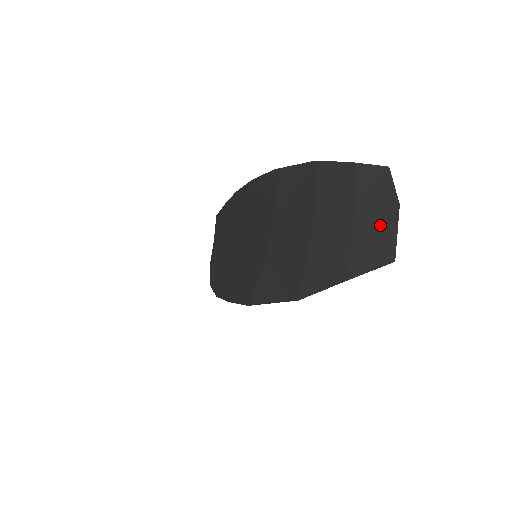
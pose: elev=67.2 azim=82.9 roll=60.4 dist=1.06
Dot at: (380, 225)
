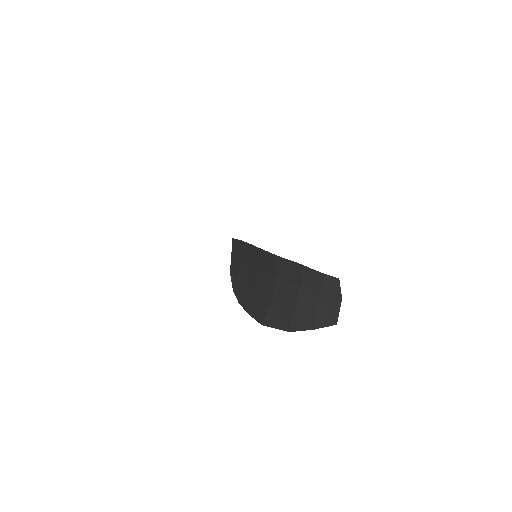
Dot at: (332, 306)
